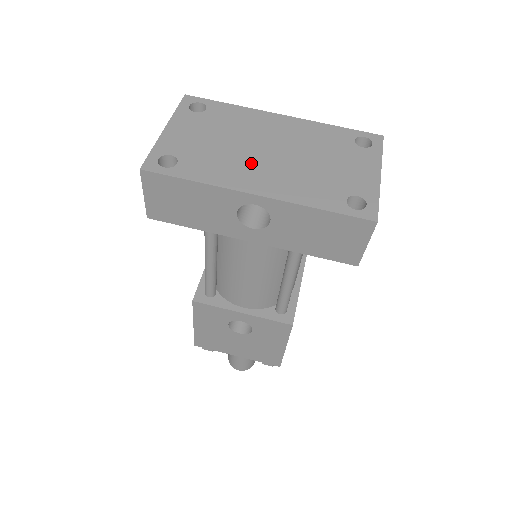
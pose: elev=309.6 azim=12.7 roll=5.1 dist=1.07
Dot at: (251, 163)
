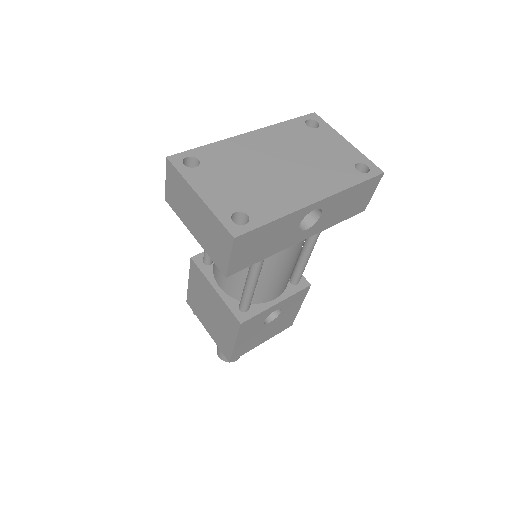
Dot at: (284, 182)
